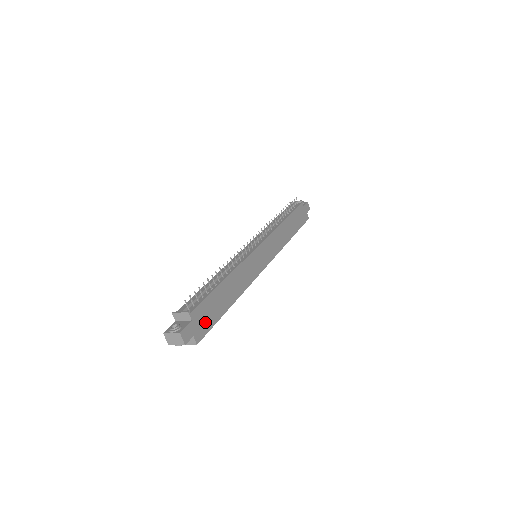
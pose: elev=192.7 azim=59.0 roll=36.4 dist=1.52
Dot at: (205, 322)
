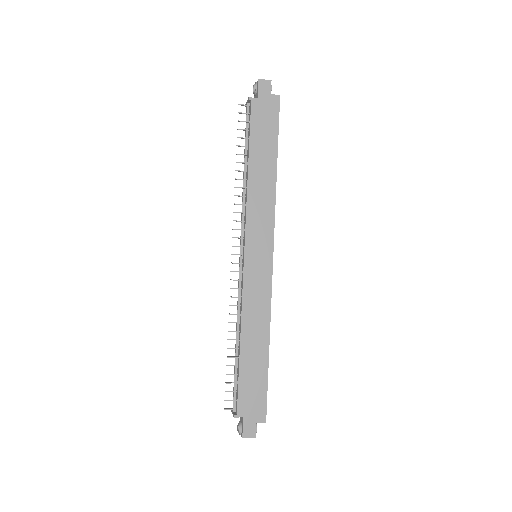
Dot at: (256, 400)
